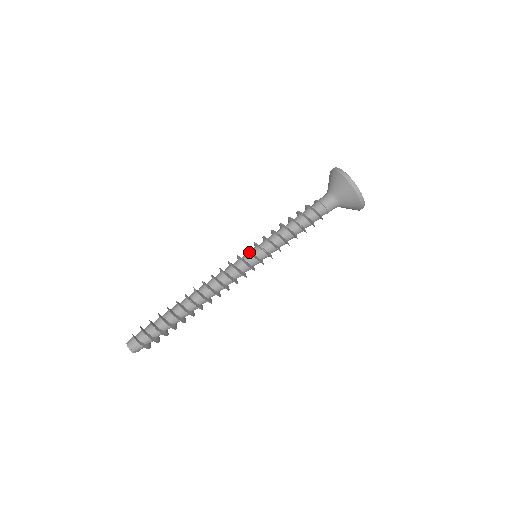
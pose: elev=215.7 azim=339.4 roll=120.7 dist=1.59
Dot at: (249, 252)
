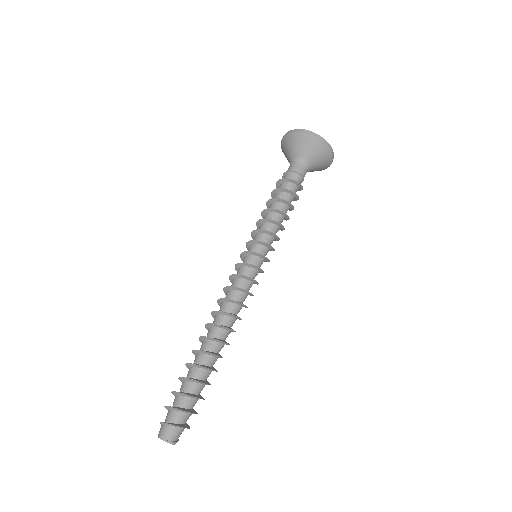
Dot at: (249, 253)
